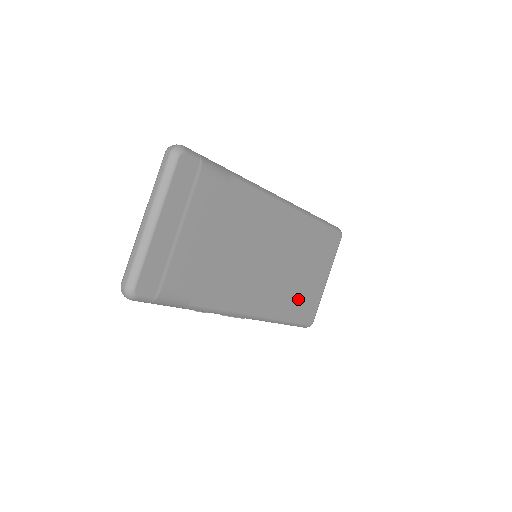
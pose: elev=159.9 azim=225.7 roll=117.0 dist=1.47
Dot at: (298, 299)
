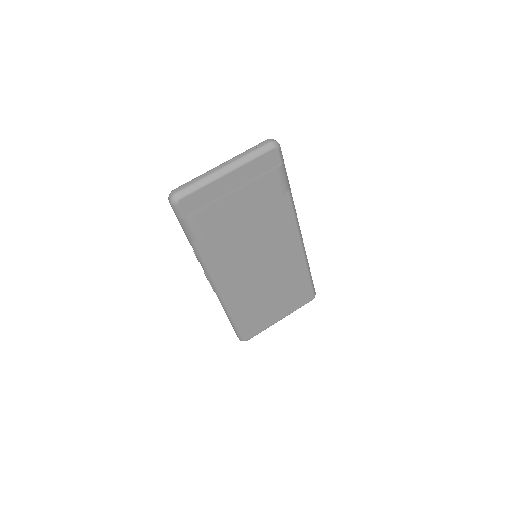
Dot at: (254, 313)
